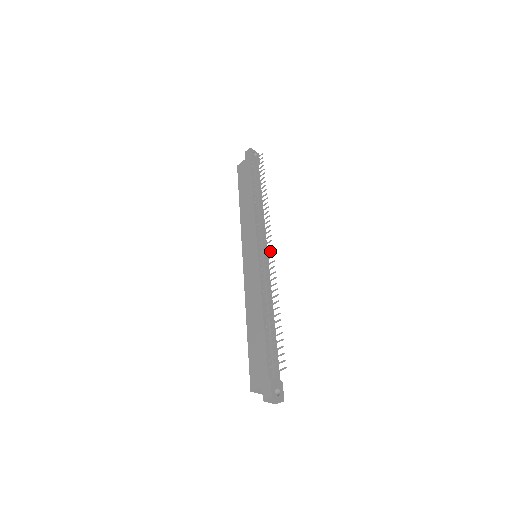
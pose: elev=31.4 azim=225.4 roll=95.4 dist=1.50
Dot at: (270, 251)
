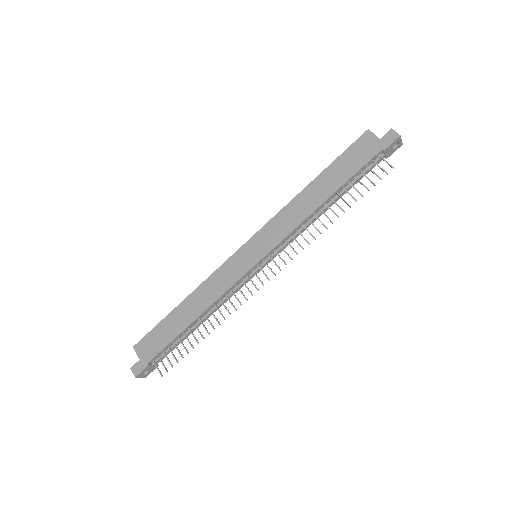
Dot at: (262, 282)
